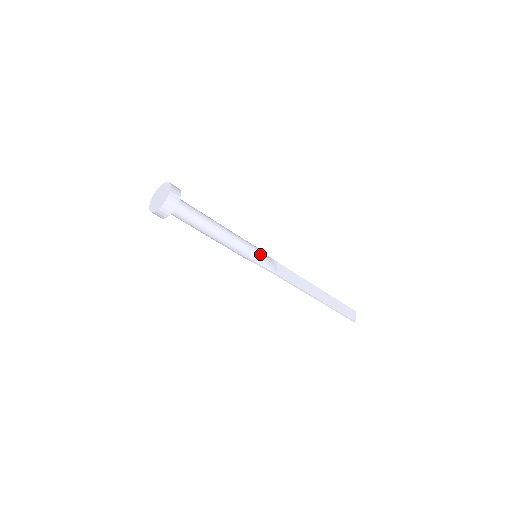
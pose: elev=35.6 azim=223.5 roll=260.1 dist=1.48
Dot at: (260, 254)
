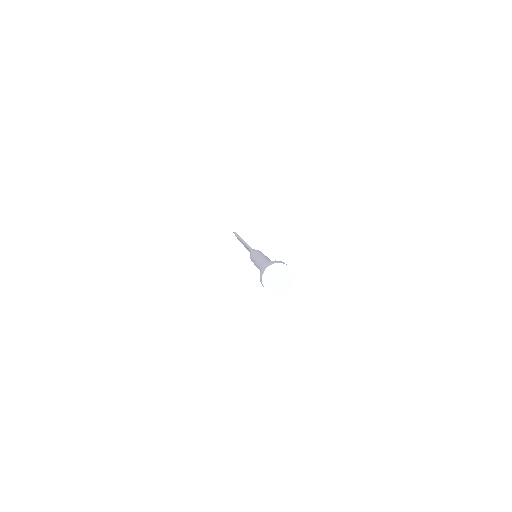
Dot at: occluded
